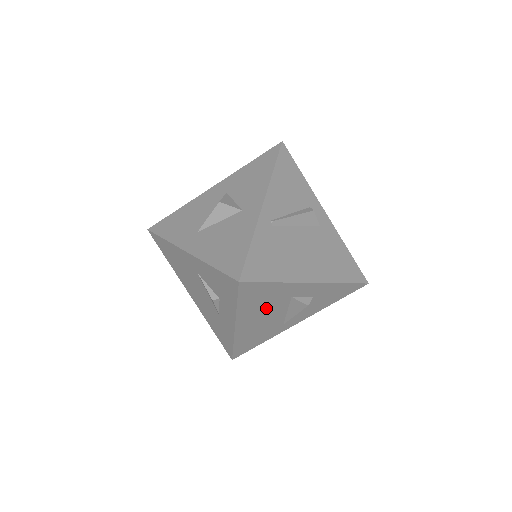
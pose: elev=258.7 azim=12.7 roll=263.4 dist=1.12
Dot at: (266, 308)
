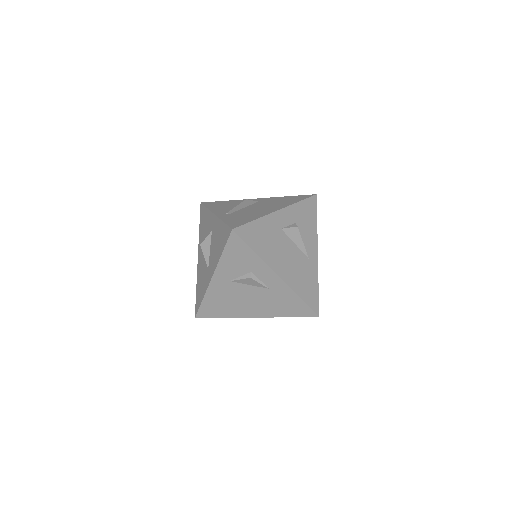
Dot at: (277, 247)
